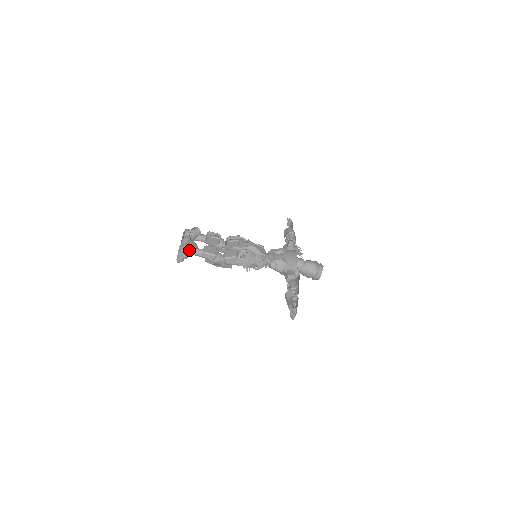
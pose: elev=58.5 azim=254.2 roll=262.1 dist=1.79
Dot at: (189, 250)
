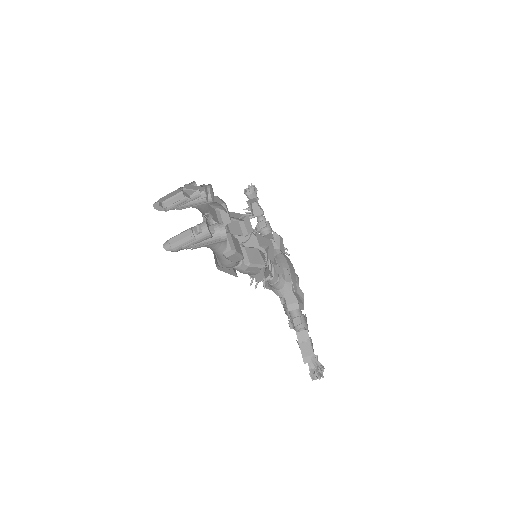
Dot at: (215, 240)
